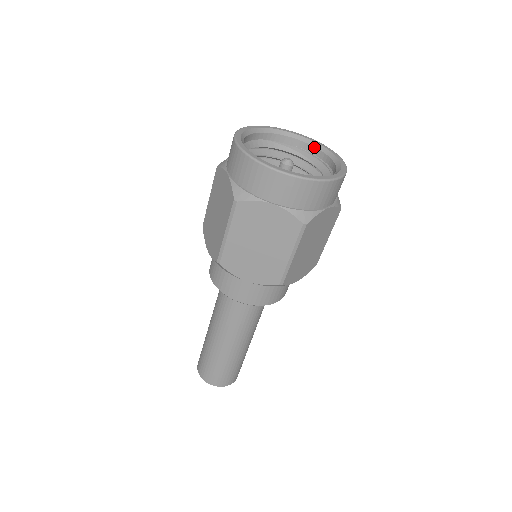
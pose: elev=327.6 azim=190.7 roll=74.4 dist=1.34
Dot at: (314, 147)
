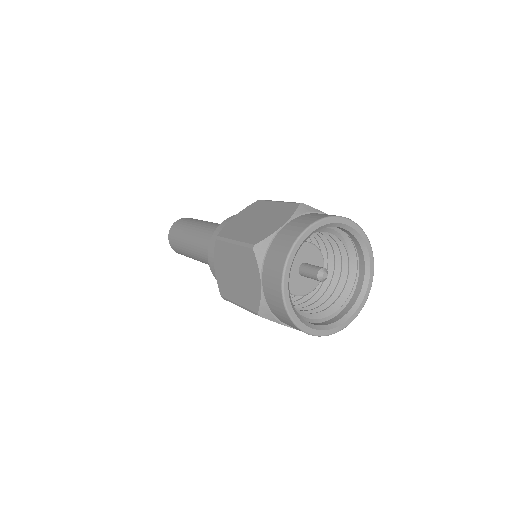
Dot at: (358, 243)
